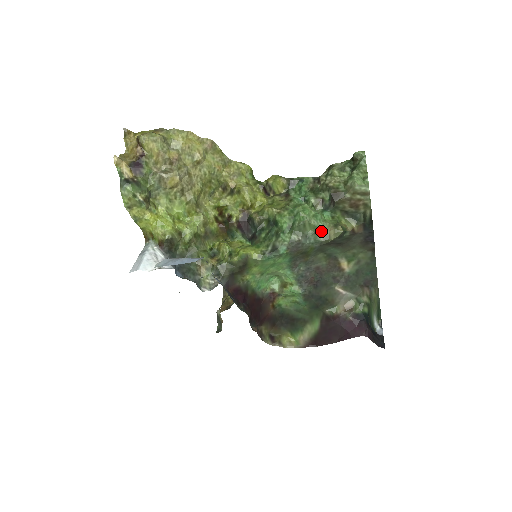
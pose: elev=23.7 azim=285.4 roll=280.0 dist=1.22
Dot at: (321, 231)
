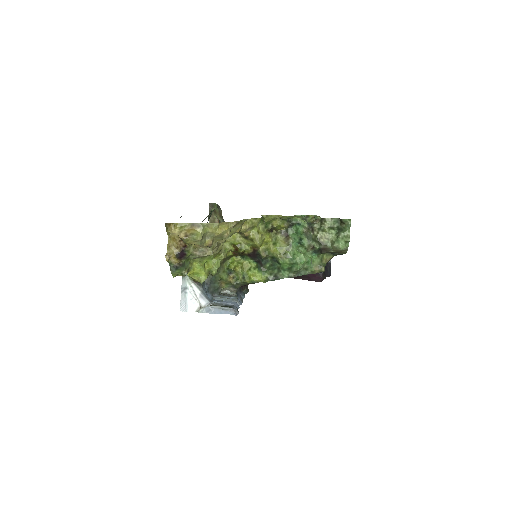
Dot at: (310, 270)
